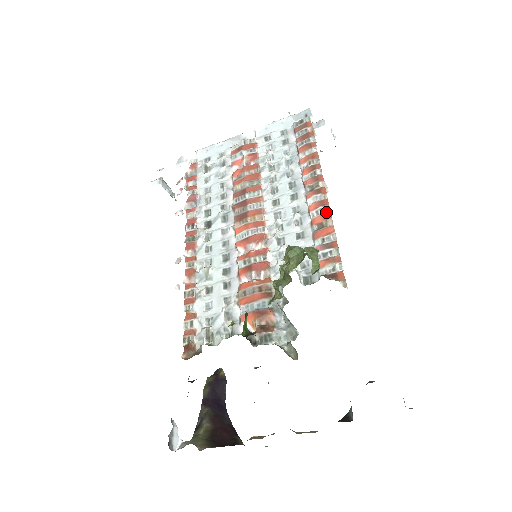
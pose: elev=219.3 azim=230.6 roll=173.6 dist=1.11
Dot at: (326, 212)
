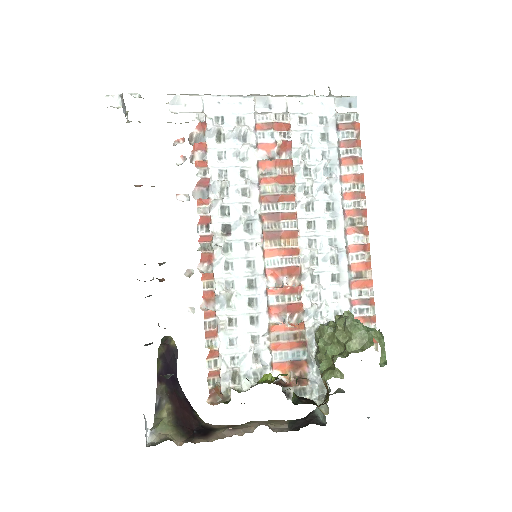
Dot at: (367, 261)
